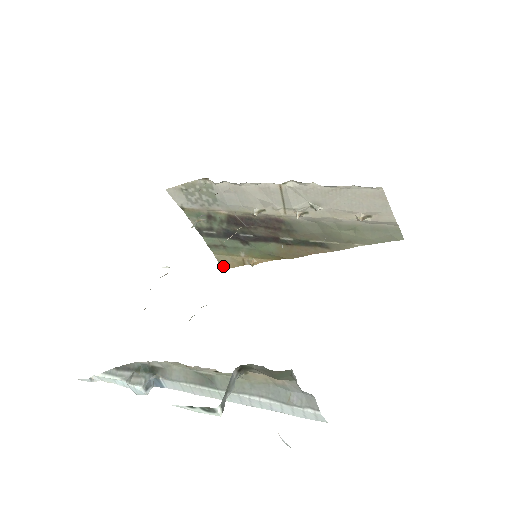
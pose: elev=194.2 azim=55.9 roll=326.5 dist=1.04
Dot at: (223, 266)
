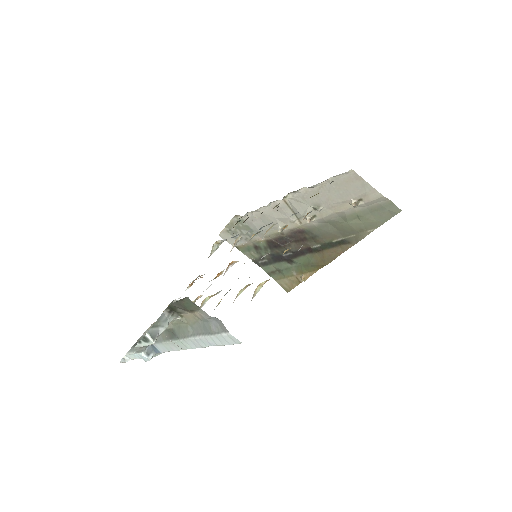
Dot at: (286, 289)
